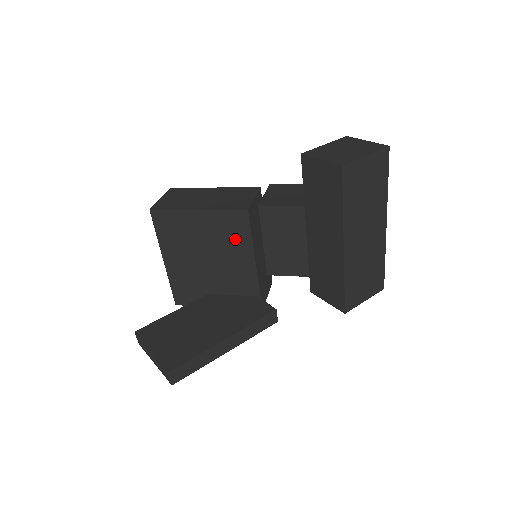
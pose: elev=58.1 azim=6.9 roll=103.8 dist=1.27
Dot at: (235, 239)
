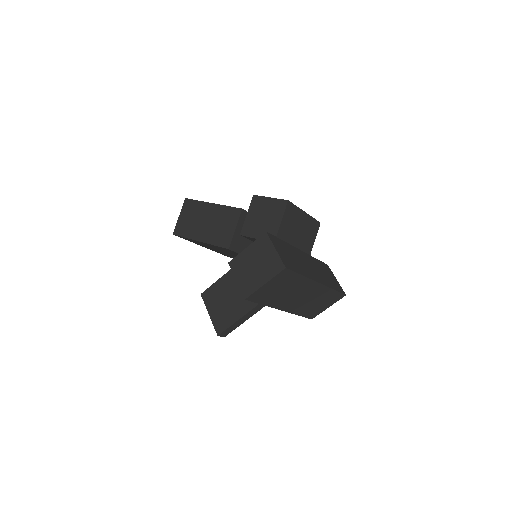
Dot at: (234, 253)
